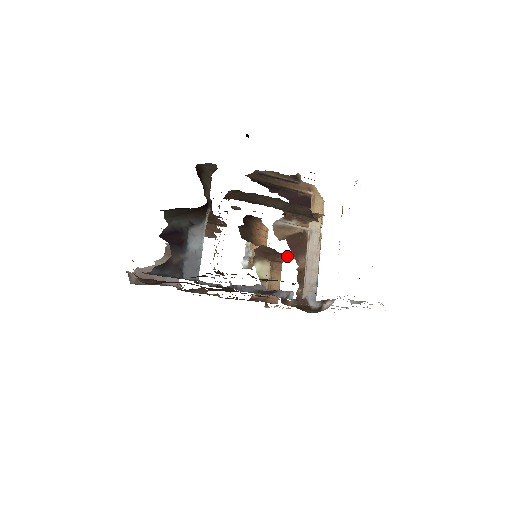
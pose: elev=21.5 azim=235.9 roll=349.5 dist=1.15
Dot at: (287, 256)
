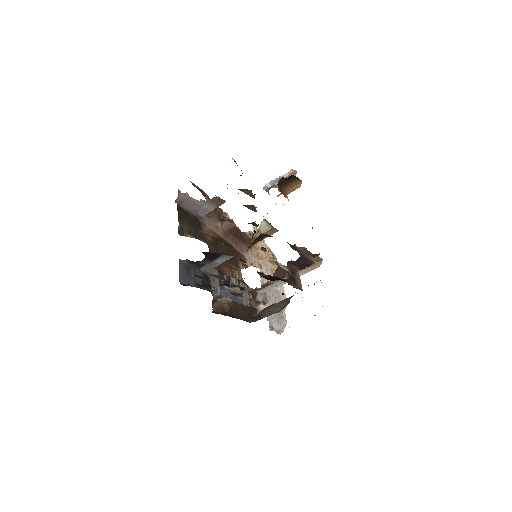
Dot at: occluded
